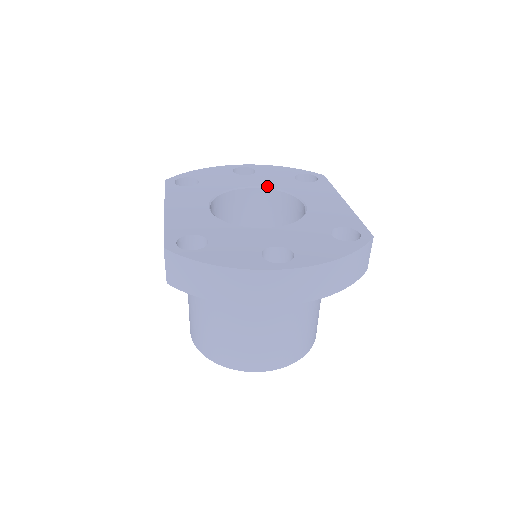
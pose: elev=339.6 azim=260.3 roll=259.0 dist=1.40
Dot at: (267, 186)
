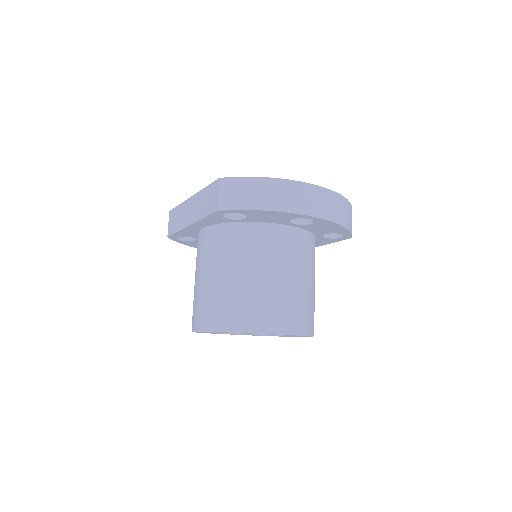
Dot at: occluded
